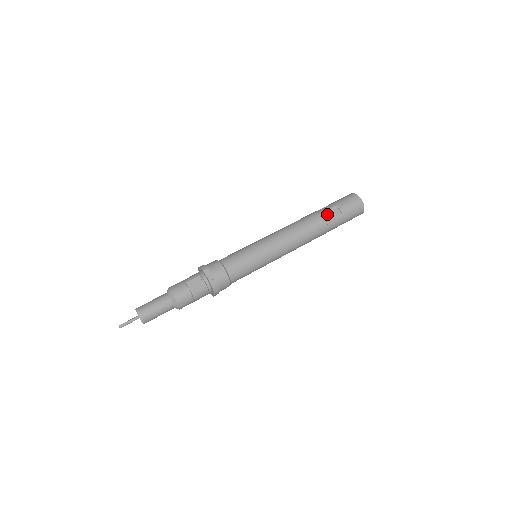
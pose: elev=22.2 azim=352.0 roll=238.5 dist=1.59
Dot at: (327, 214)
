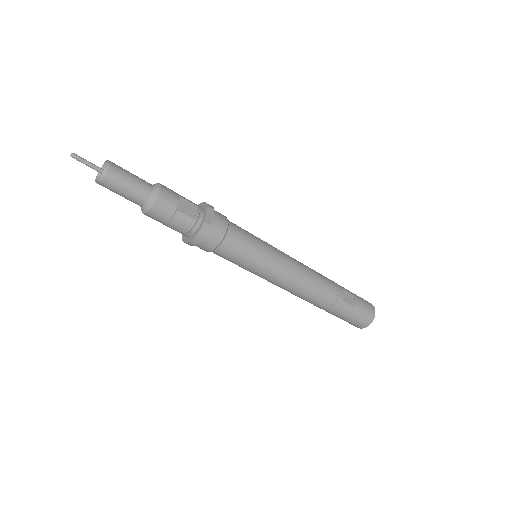
Dot at: (343, 292)
